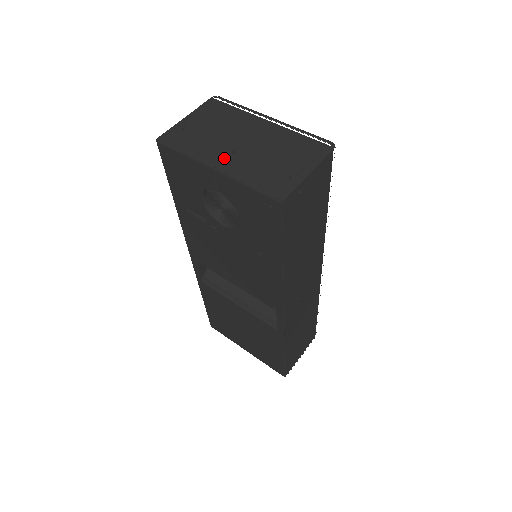
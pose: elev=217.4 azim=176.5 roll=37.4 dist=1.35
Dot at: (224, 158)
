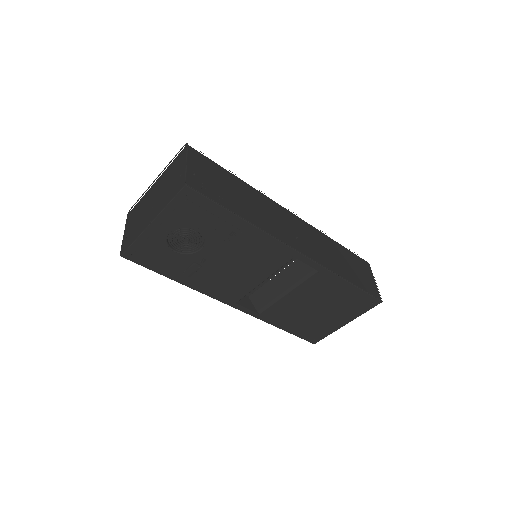
Dot at: (151, 215)
